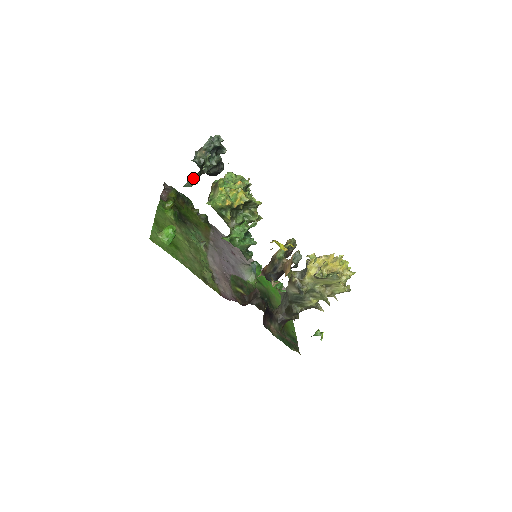
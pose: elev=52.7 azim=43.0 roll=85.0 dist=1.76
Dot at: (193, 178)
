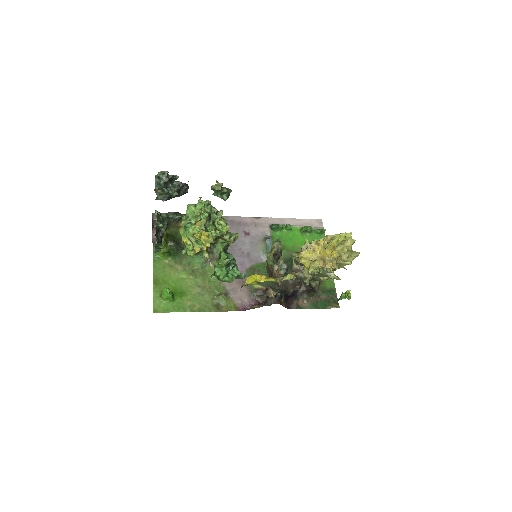
Dot at: occluded
